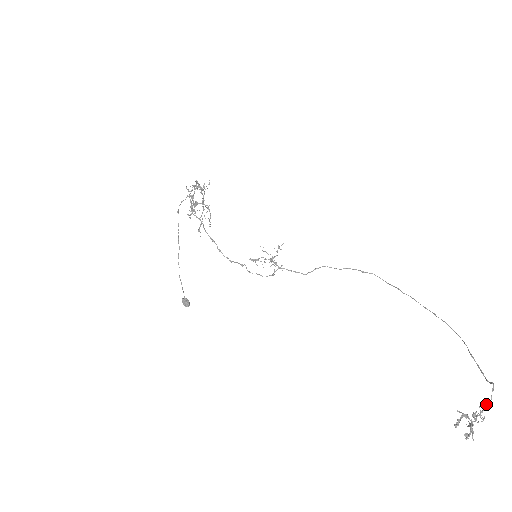
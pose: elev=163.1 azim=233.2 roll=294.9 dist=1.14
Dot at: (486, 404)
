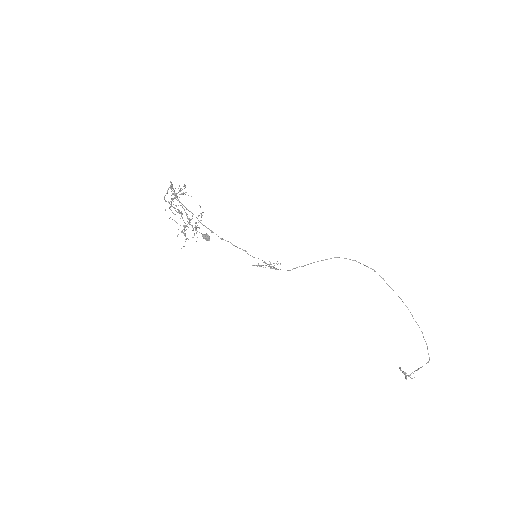
Dot at: occluded
